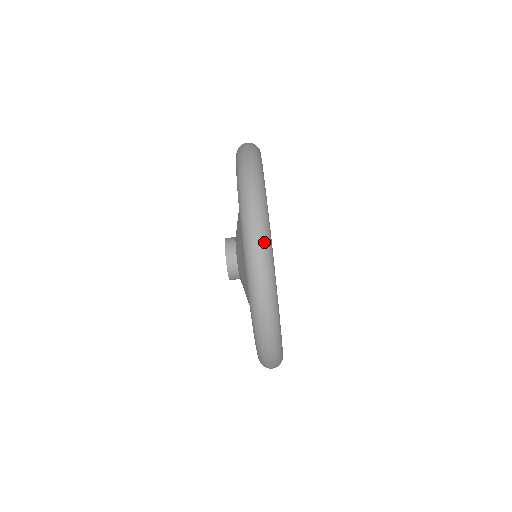
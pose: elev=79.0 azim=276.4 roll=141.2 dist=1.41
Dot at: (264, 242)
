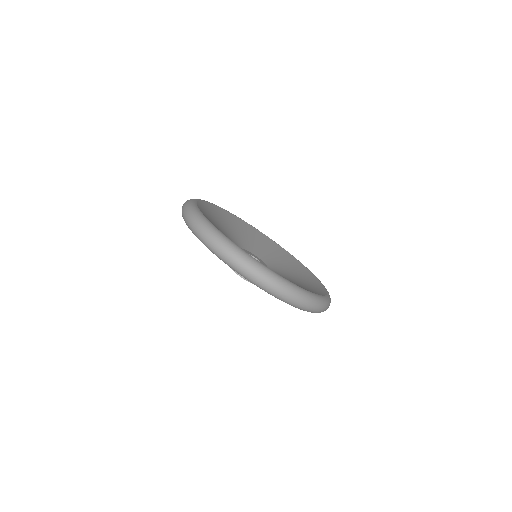
Dot at: (298, 294)
